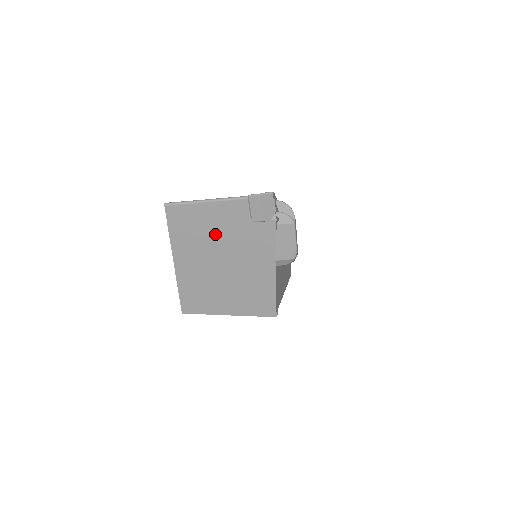
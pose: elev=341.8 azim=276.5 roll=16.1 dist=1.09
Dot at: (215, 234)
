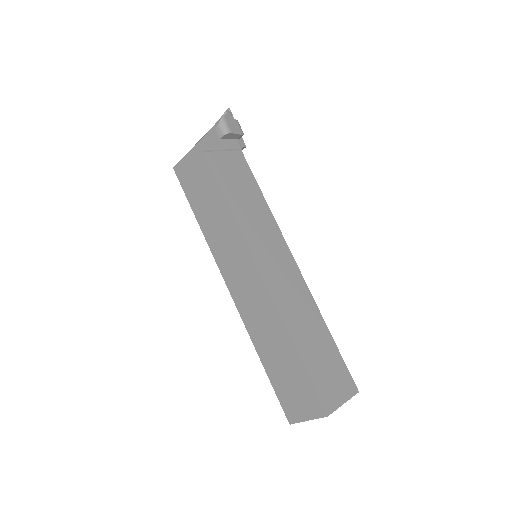
Dot at: occluded
